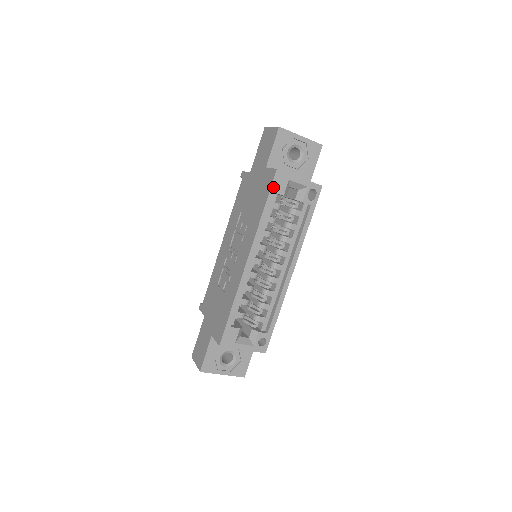
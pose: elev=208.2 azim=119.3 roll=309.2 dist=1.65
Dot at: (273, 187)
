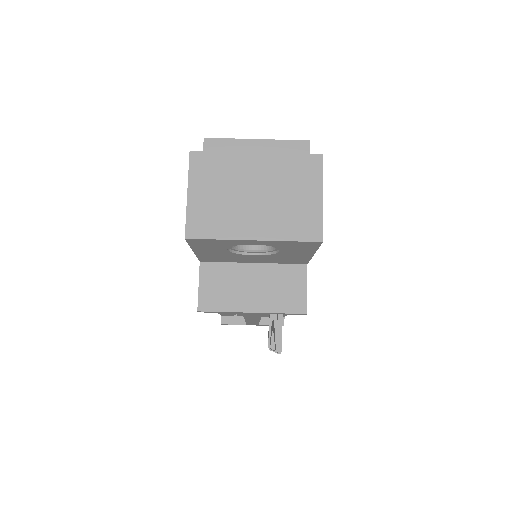
Dot at: occluded
